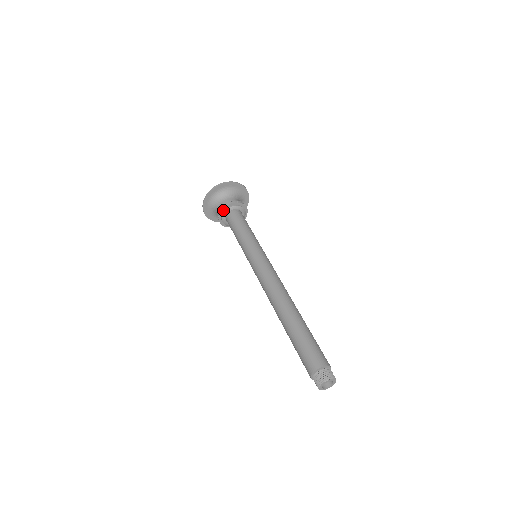
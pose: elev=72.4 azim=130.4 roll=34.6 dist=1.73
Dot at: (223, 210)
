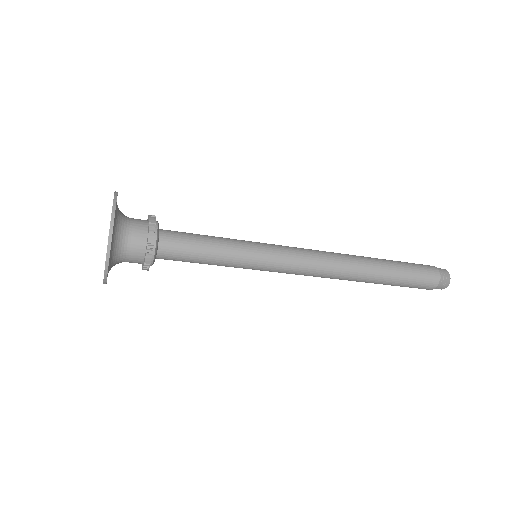
Dot at: (148, 267)
